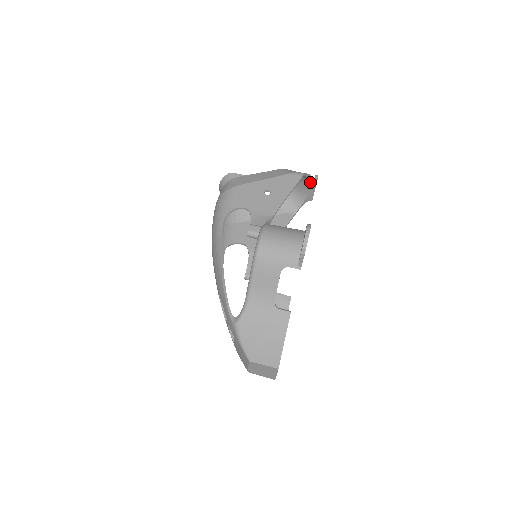
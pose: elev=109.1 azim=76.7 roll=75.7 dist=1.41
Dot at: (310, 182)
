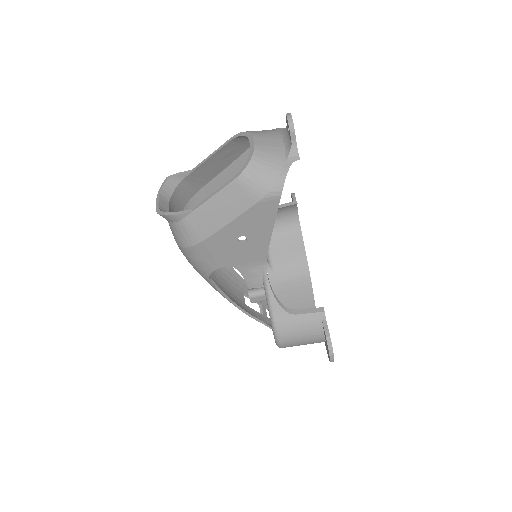
Dot at: (287, 157)
